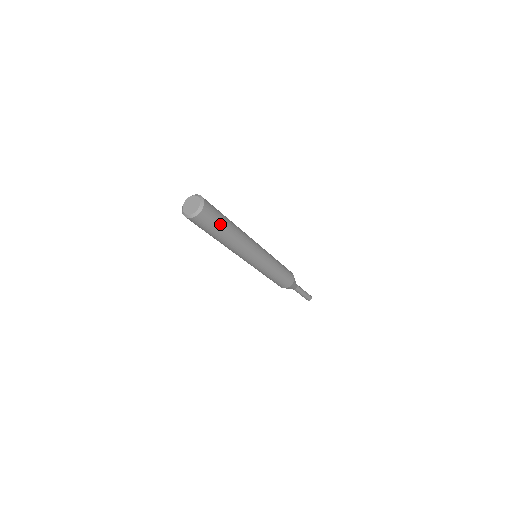
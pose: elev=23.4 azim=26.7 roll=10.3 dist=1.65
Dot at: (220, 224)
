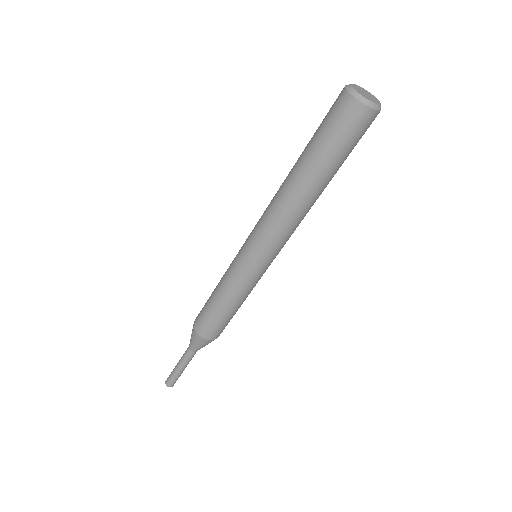
Dot at: (336, 155)
